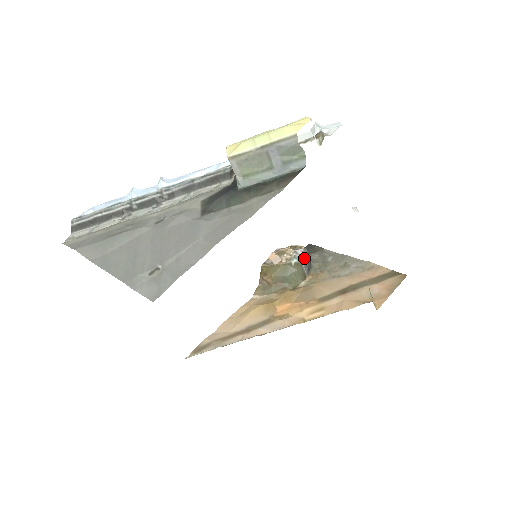
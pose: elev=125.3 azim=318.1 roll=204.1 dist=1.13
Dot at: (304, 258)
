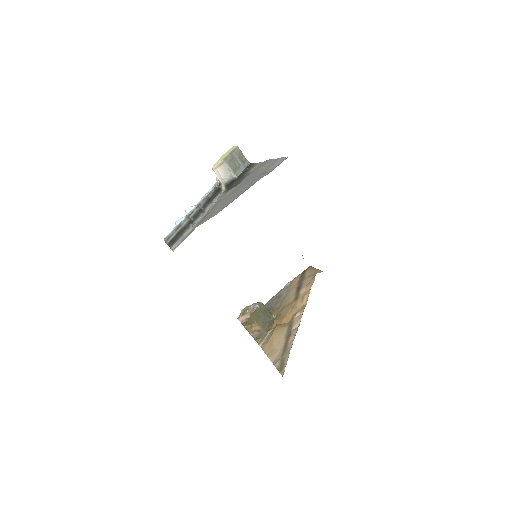
Dot at: occluded
